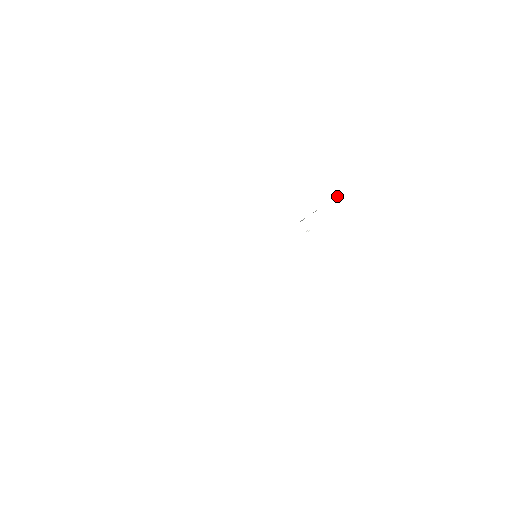
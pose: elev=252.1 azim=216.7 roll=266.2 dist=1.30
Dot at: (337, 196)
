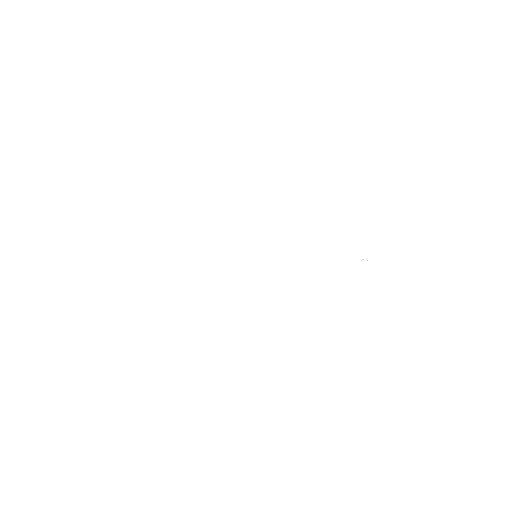
Dot at: occluded
